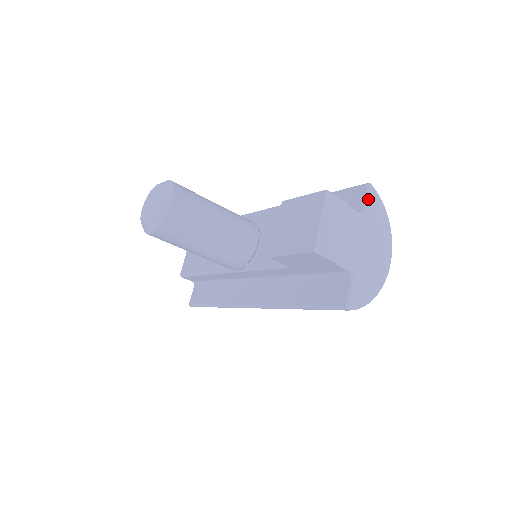
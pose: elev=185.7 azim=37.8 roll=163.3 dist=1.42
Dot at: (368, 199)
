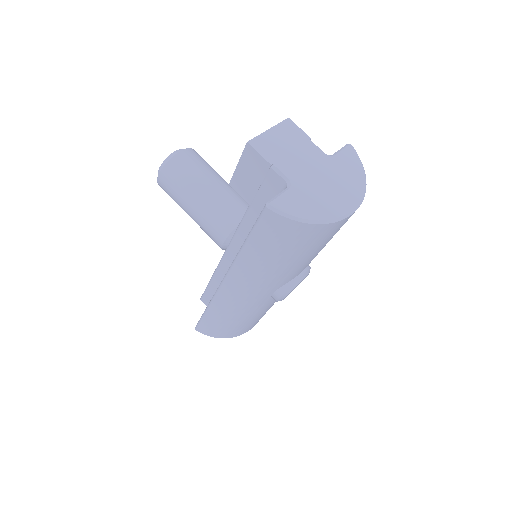
Dot at: (341, 150)
